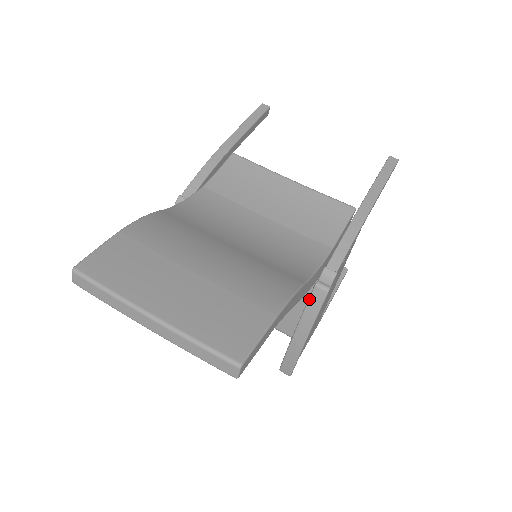
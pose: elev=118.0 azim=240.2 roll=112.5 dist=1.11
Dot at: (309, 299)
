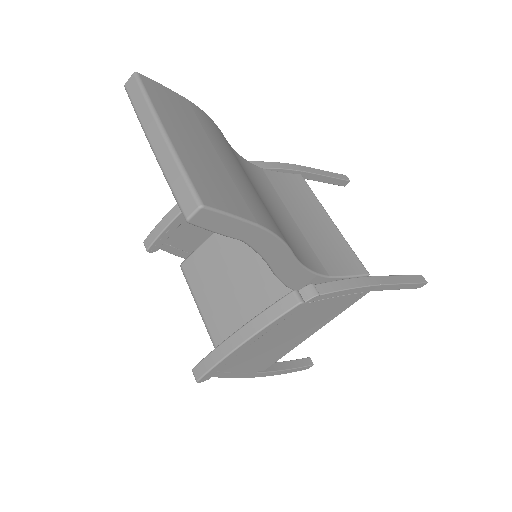
Dot at: (277, 301)
